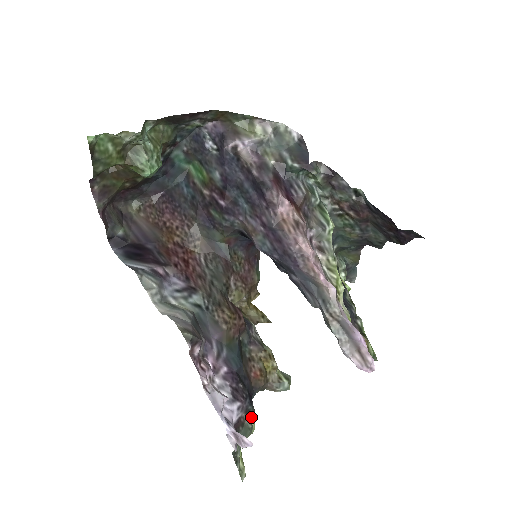
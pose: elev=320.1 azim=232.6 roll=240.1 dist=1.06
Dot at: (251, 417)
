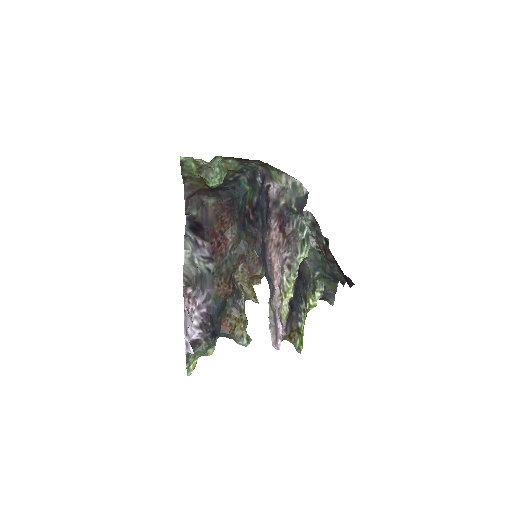
Dot at: (208, 344)
